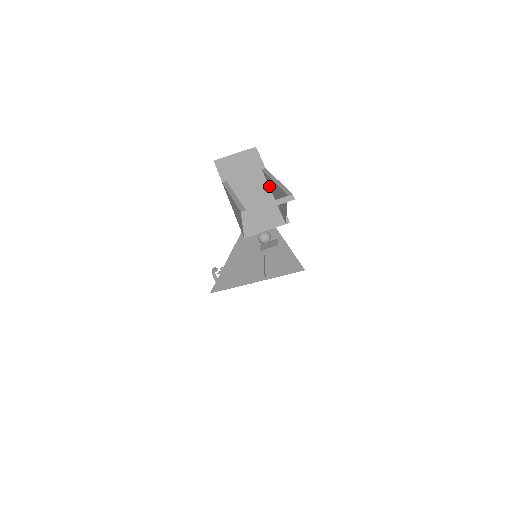
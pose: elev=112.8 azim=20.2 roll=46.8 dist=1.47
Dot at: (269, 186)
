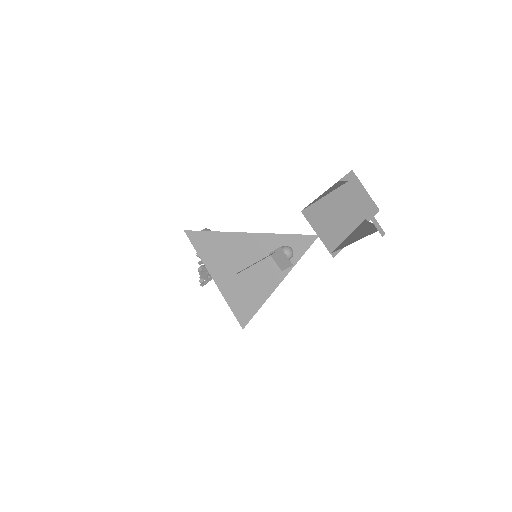
Dot at: (355, 229)
